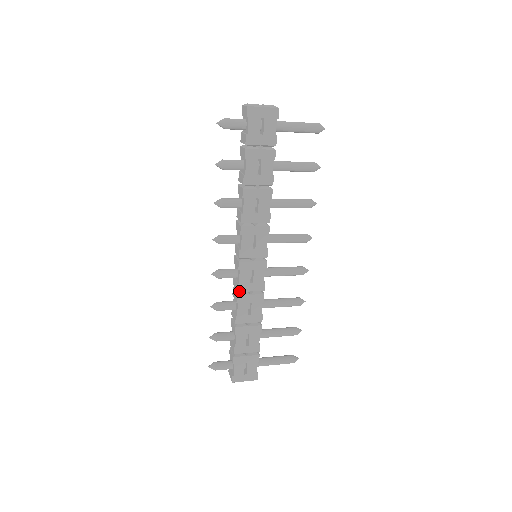
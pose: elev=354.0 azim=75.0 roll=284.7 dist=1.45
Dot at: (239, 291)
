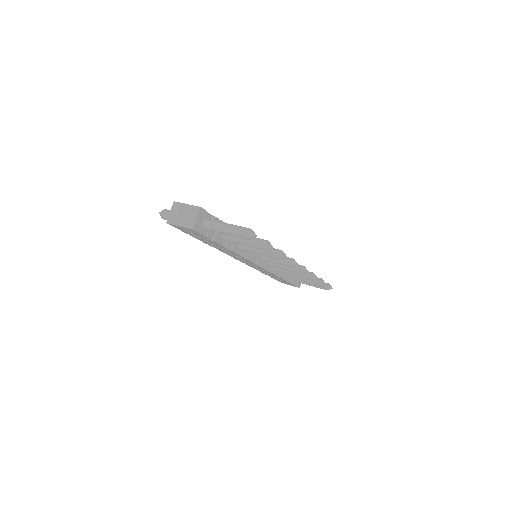
Dot at: (252, 267)
